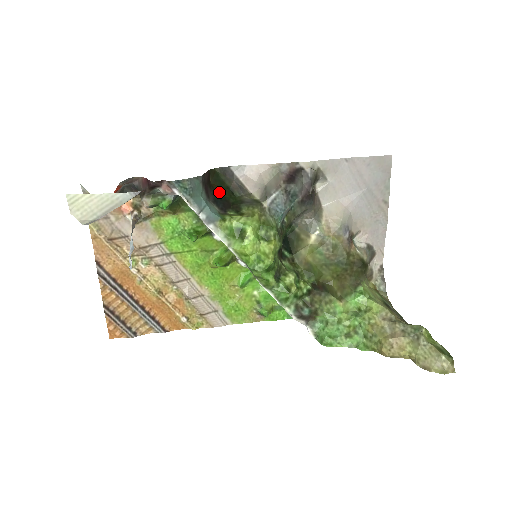
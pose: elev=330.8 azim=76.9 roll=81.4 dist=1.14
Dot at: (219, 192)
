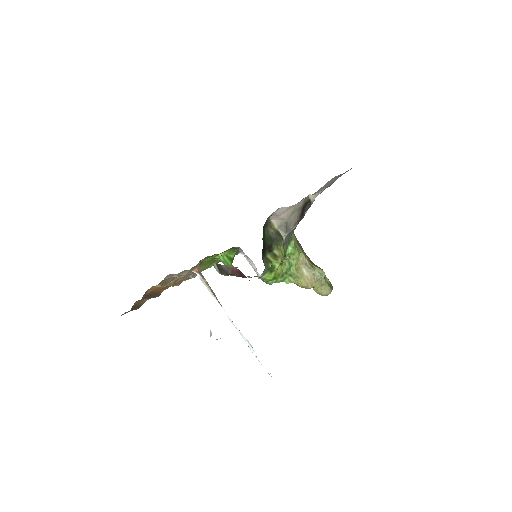
Dot at: (263, 241)
